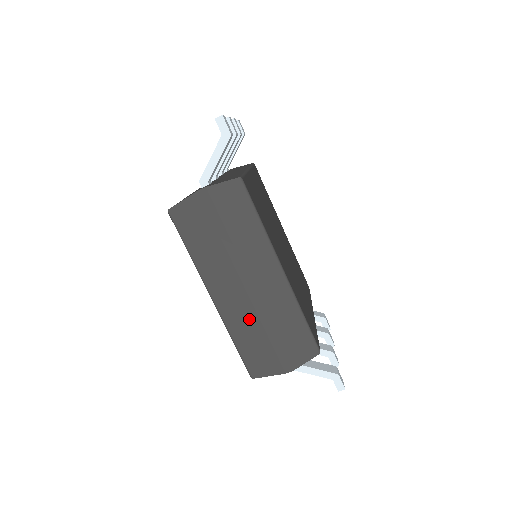
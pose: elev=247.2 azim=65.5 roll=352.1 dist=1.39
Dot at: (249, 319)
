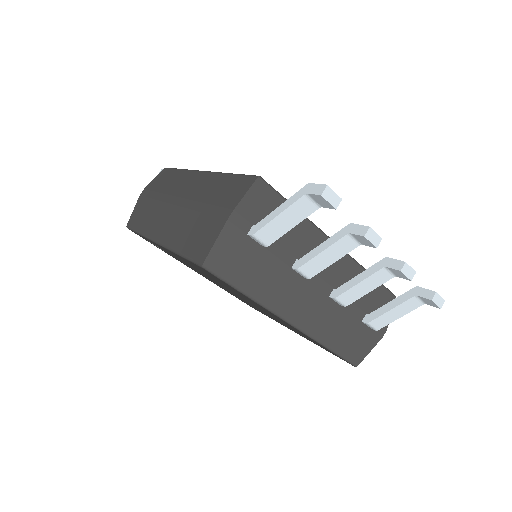
Dot at: (183, 220)
